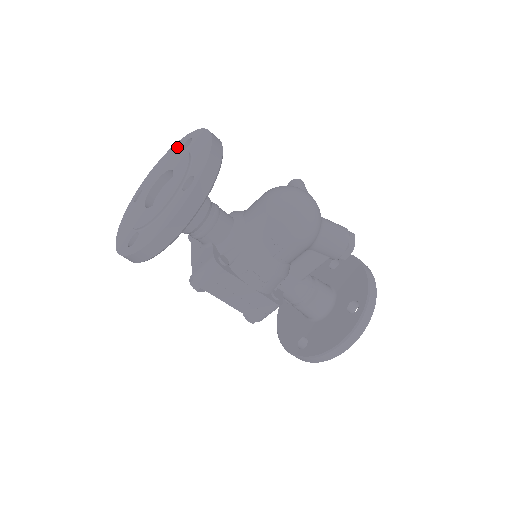
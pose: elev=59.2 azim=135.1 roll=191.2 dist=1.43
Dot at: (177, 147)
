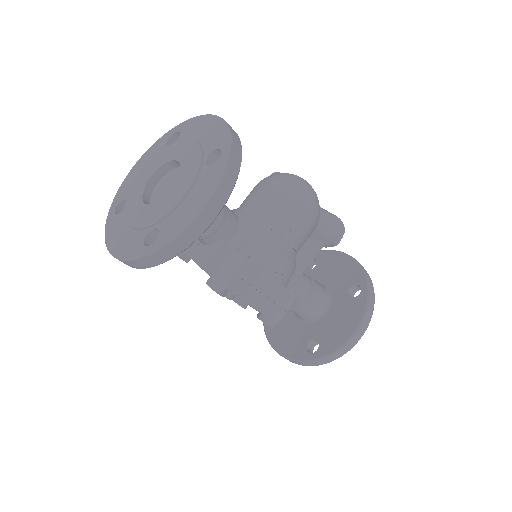
Dot at: (157, 147)
